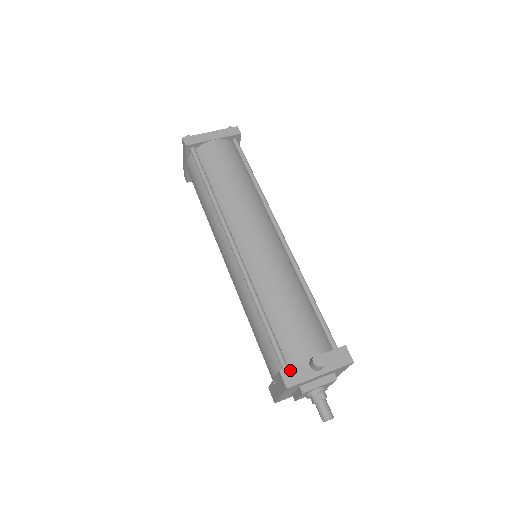
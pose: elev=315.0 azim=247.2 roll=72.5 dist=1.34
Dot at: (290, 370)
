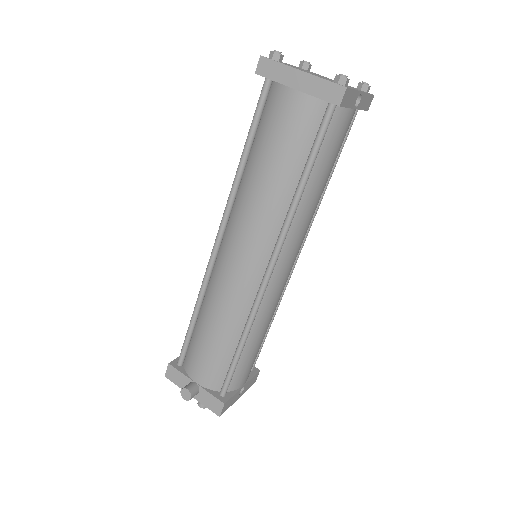
Dot at: (175, 371)
